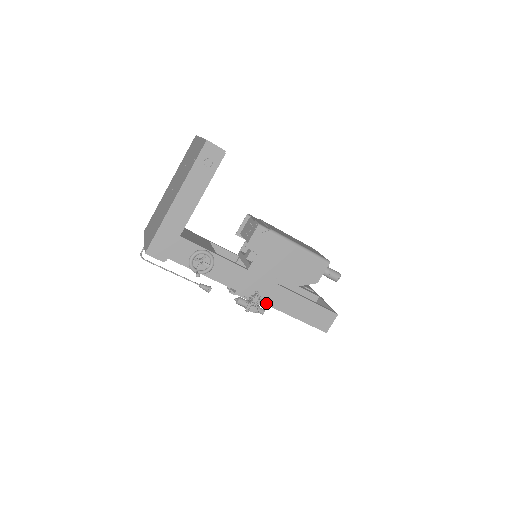
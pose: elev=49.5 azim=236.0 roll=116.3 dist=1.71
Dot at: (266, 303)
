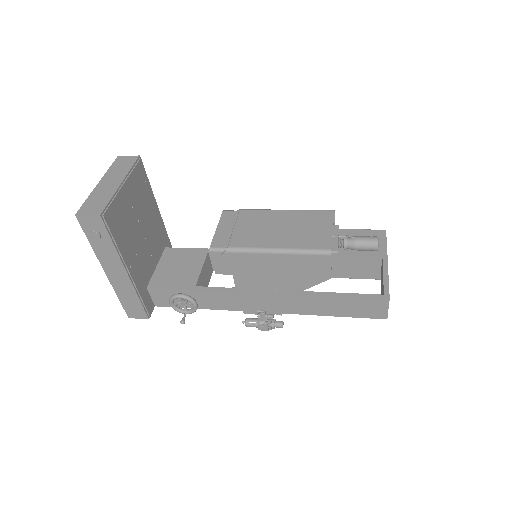
Dot at: (284, 312)
